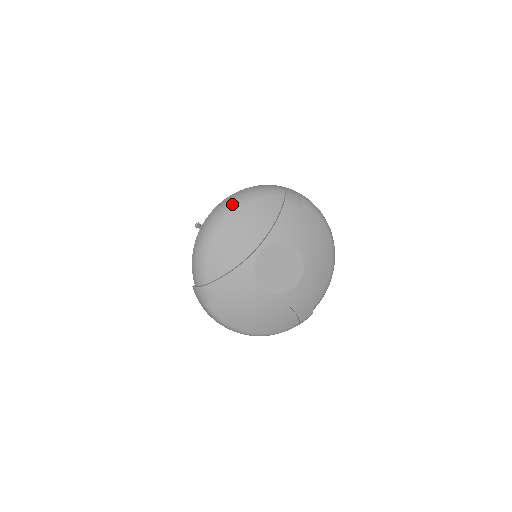
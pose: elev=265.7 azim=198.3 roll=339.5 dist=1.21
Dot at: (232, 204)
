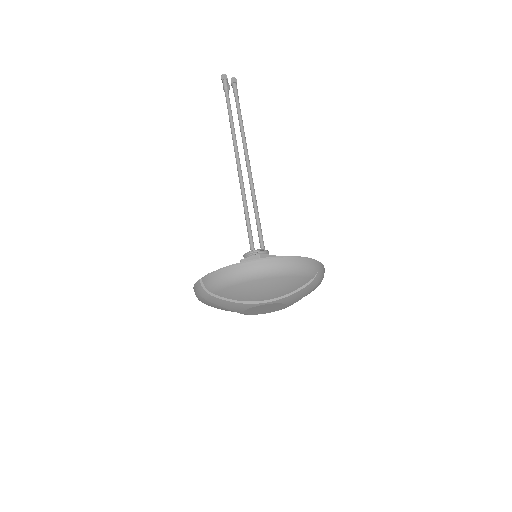
Dot at: (277, 272)
